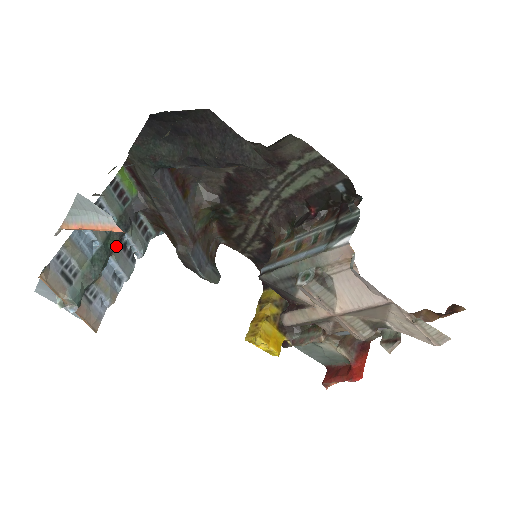
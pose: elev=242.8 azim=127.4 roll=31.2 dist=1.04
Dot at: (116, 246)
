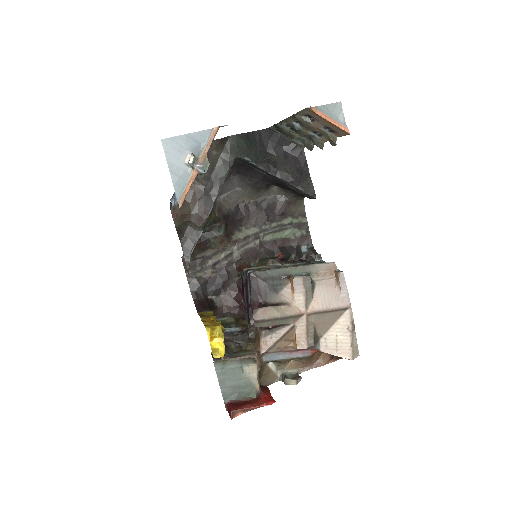
Dot at: occluded
